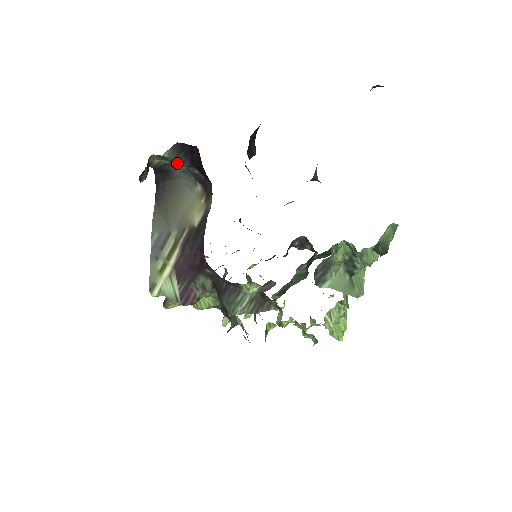
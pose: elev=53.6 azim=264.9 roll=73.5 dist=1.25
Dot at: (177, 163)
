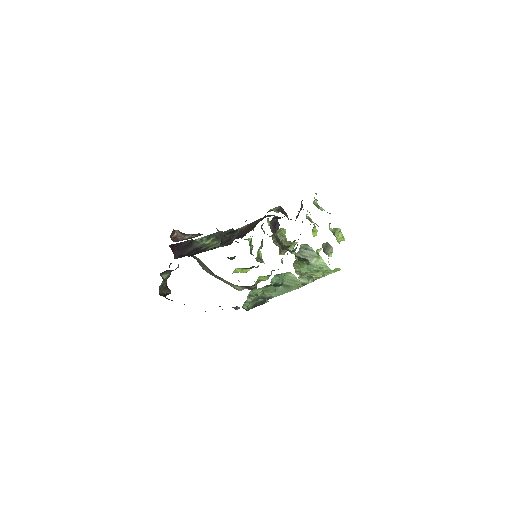
Dot at: occluded
